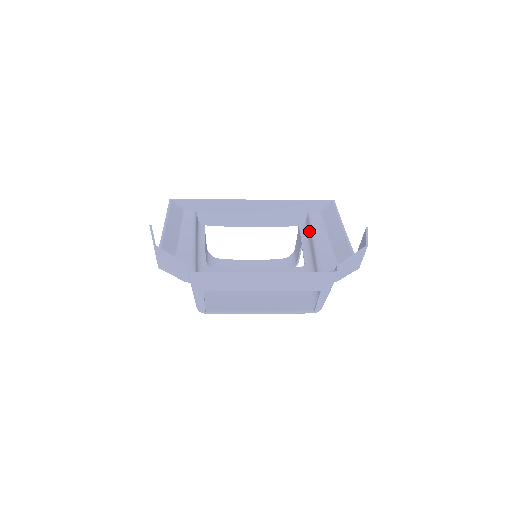
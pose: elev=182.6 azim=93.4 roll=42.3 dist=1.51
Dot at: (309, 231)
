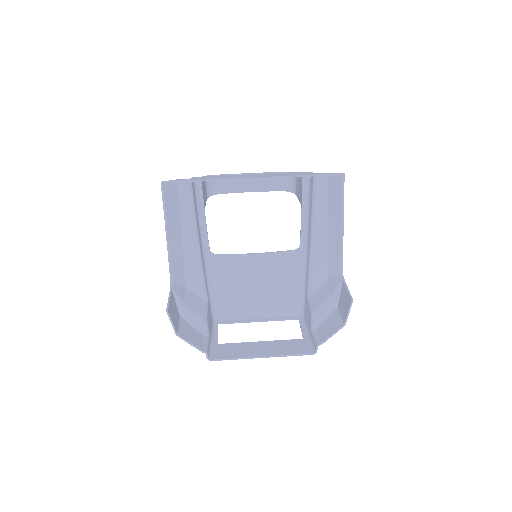
Dot at: (310, 203)
